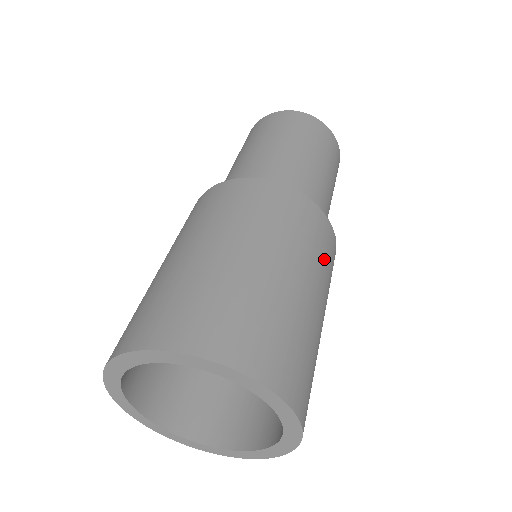
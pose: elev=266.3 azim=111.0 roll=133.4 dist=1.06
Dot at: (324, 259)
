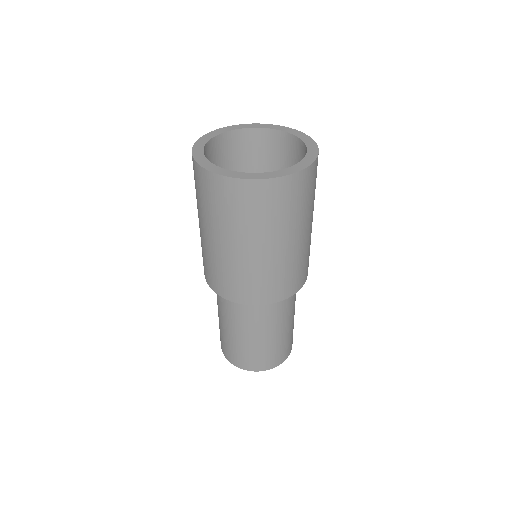
Dot at: occluded
